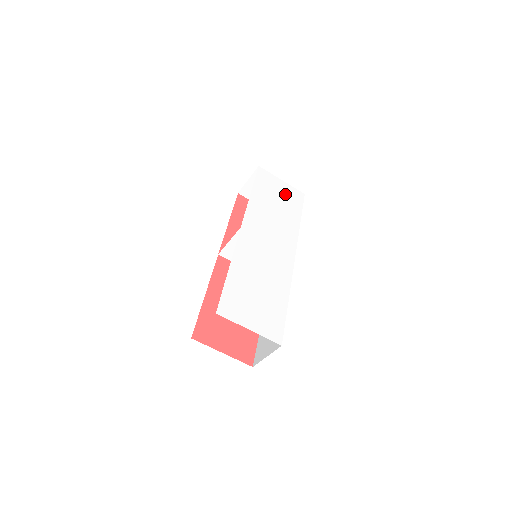
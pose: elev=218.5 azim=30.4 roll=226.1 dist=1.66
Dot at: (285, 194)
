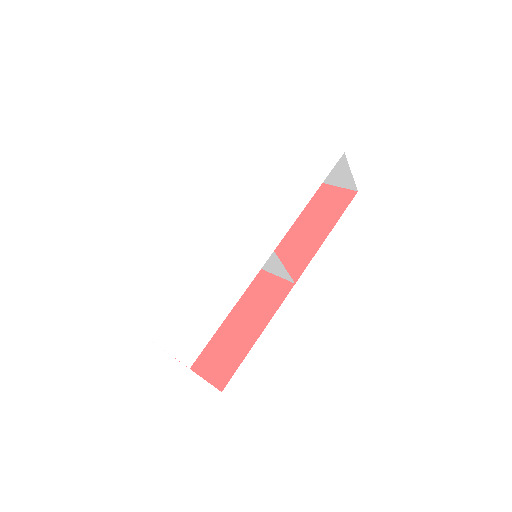
Dot at: (307, 165)
